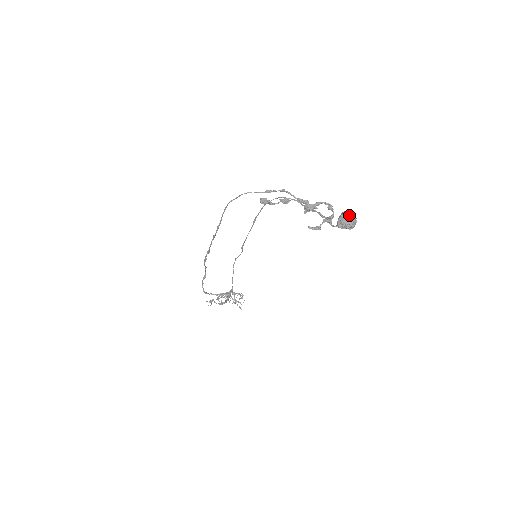
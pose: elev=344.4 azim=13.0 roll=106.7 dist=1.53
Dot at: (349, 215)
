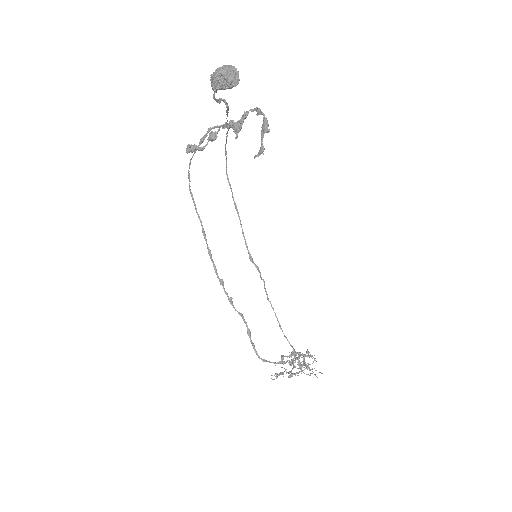
Dot at: (221, 68)
